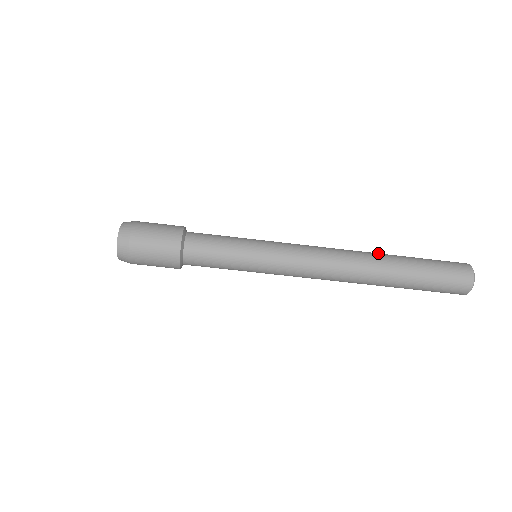
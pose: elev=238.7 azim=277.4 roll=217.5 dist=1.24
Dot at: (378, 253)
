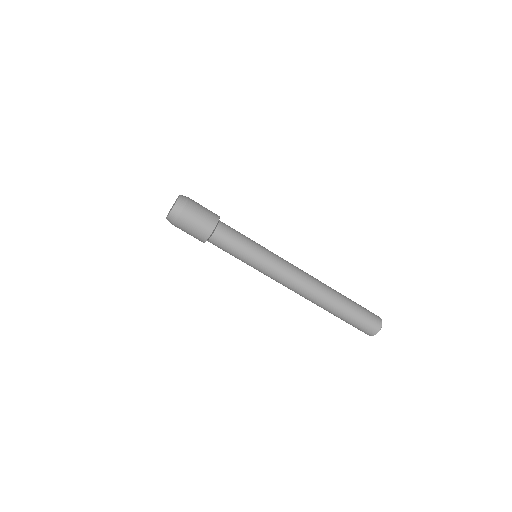
Dot at: (330, 287)
